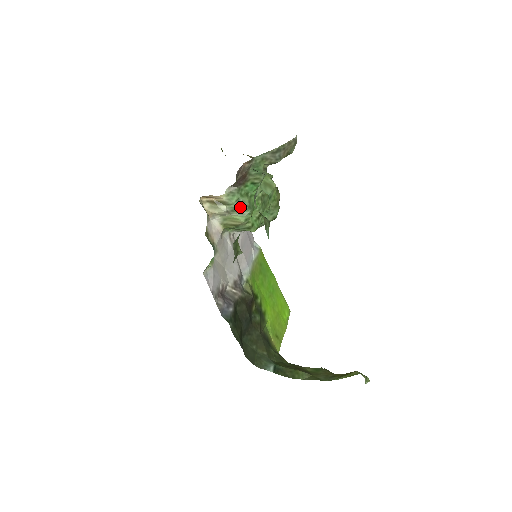
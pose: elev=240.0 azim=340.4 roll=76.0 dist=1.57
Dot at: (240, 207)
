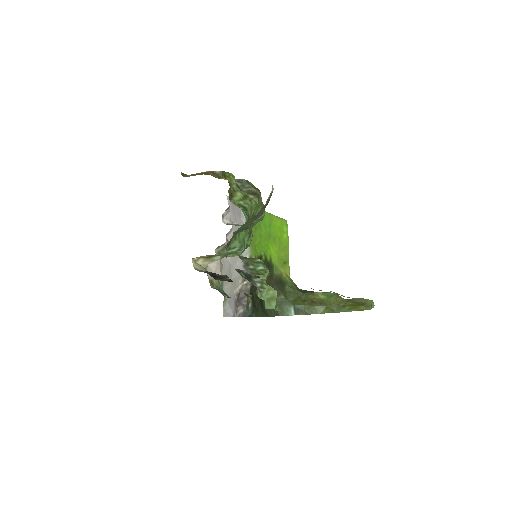
Dot at: (233, 251)
